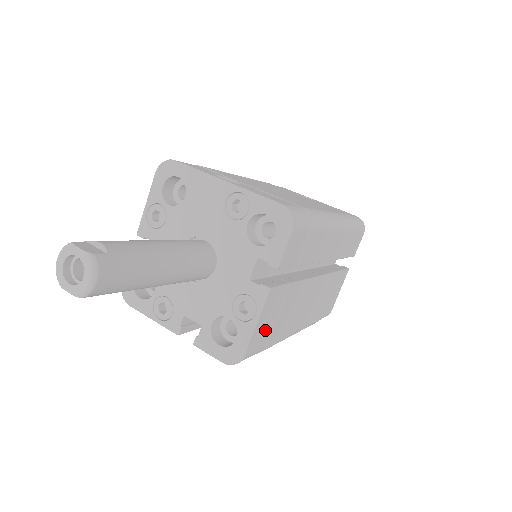
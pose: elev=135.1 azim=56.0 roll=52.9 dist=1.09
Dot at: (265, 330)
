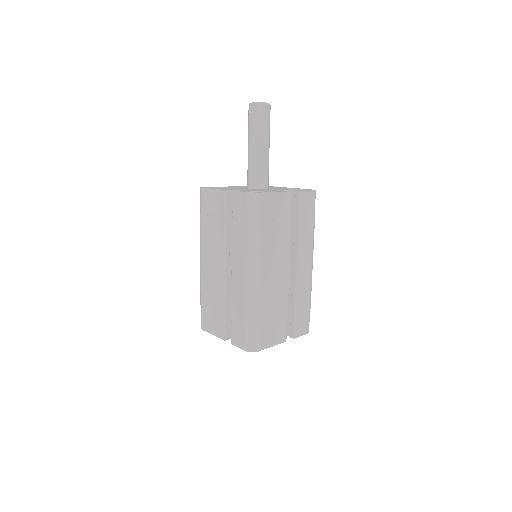
Dot at: (271, 209)
